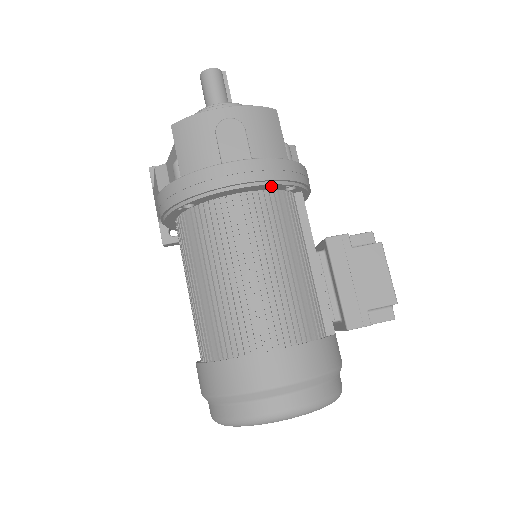
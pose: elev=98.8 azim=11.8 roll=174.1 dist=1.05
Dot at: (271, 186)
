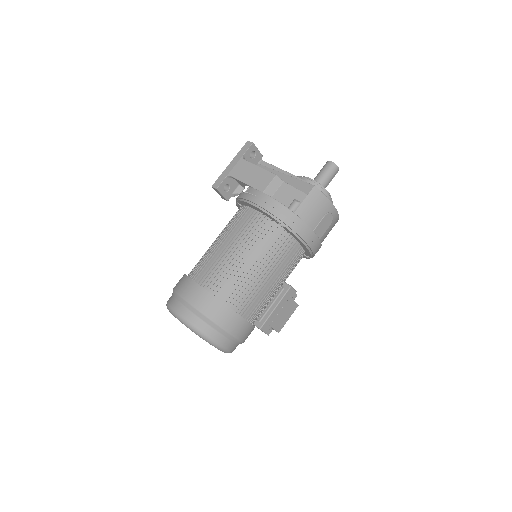
Dot at: (309, 254)
